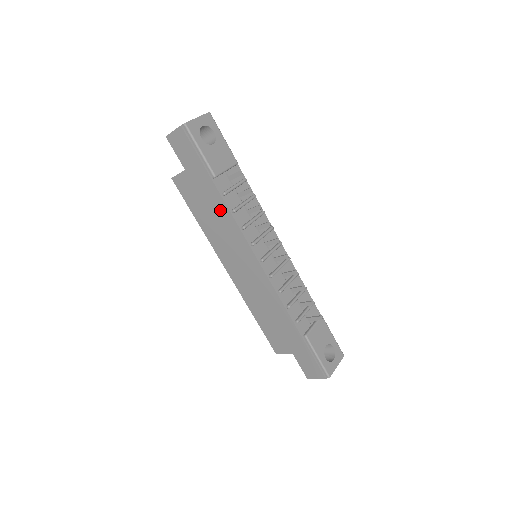
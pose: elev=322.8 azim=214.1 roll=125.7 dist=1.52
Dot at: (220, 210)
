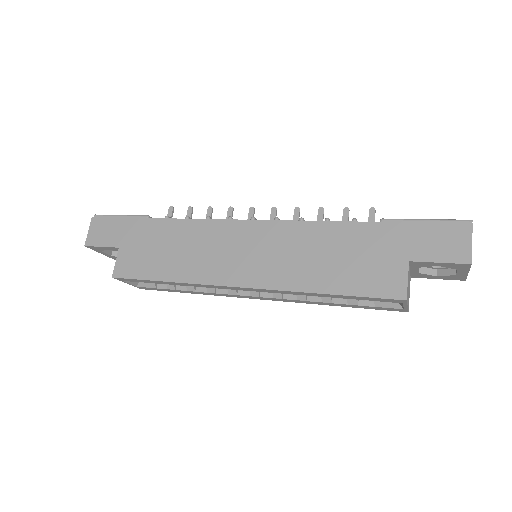
Dot at: (175, 232)
